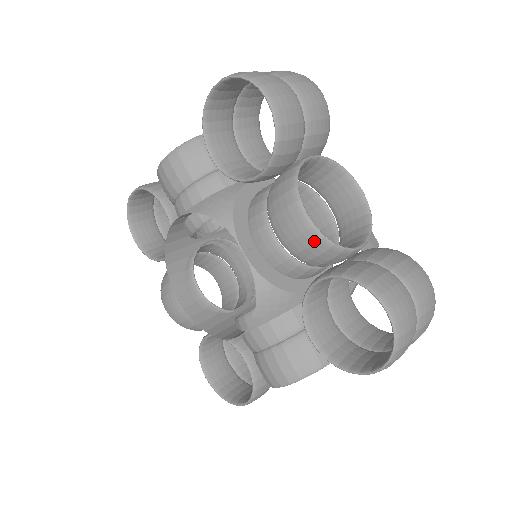
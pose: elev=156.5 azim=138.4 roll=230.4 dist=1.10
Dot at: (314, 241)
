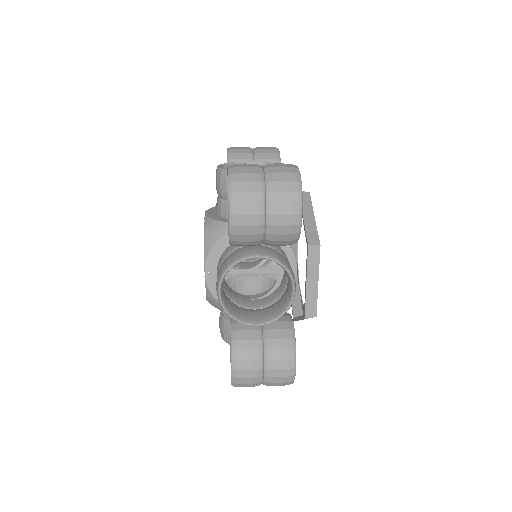
Dot at: occluded
